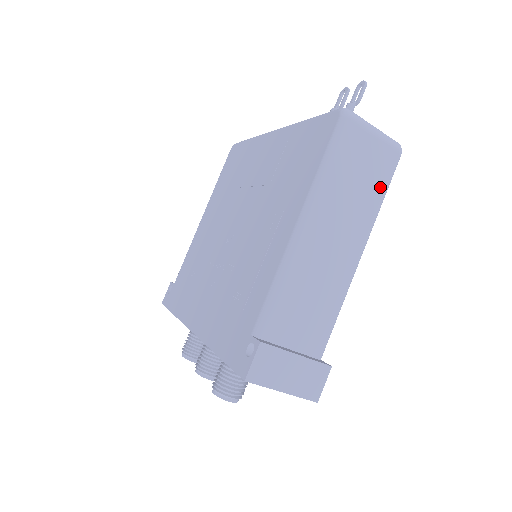
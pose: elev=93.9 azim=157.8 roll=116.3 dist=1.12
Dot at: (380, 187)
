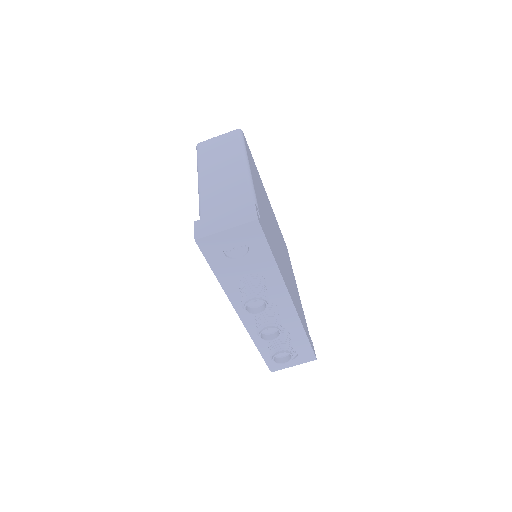
Dot at: (236, 144)
